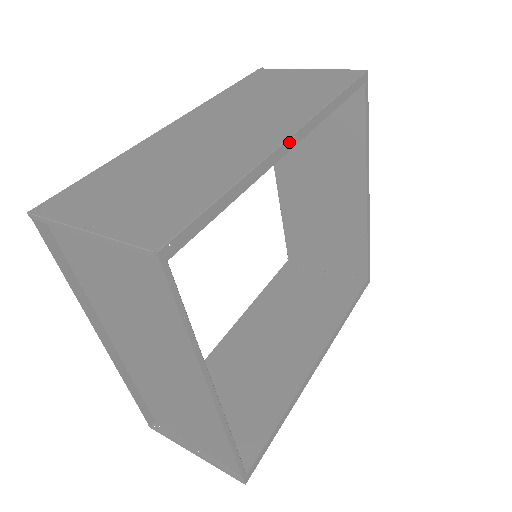
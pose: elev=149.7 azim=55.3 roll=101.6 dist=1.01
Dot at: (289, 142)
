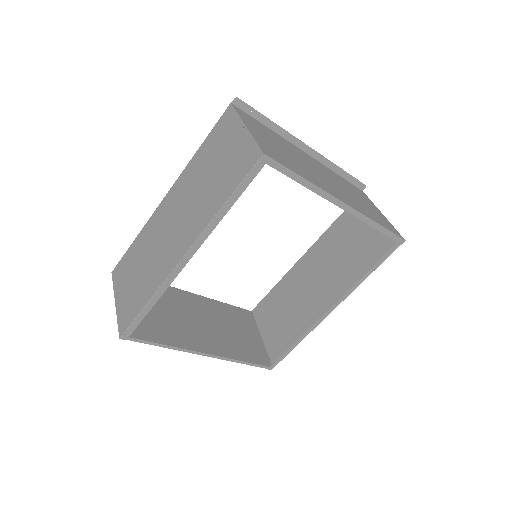
Dot at: (184, 259)
